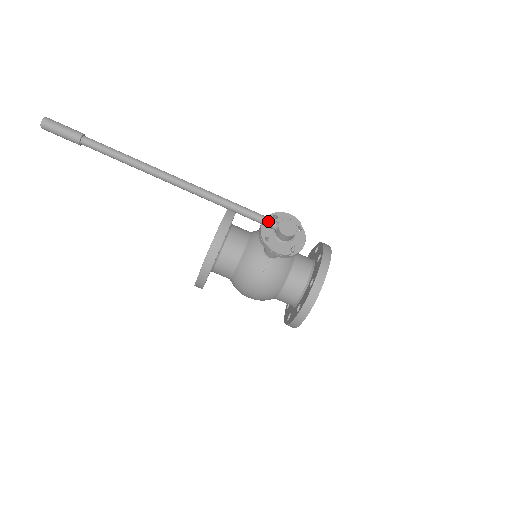
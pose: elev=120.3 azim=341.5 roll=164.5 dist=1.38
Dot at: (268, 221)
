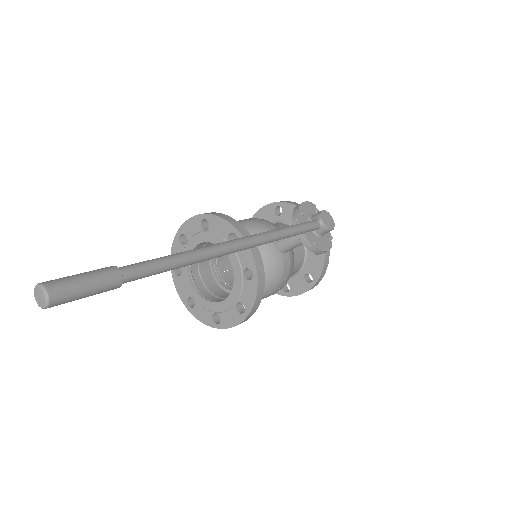
Dot at: (315, 226)
